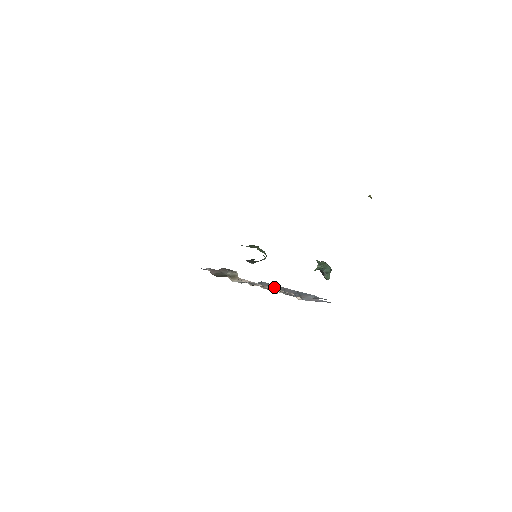
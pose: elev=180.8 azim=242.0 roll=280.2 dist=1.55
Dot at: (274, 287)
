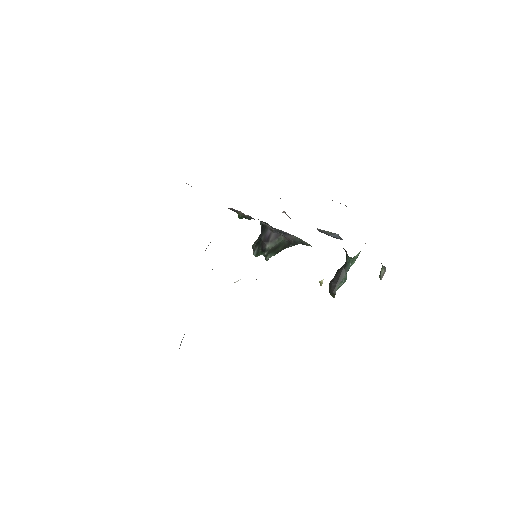
Dot at: occluded
